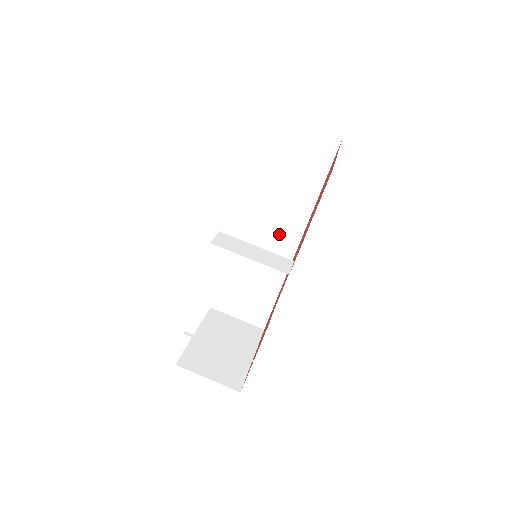
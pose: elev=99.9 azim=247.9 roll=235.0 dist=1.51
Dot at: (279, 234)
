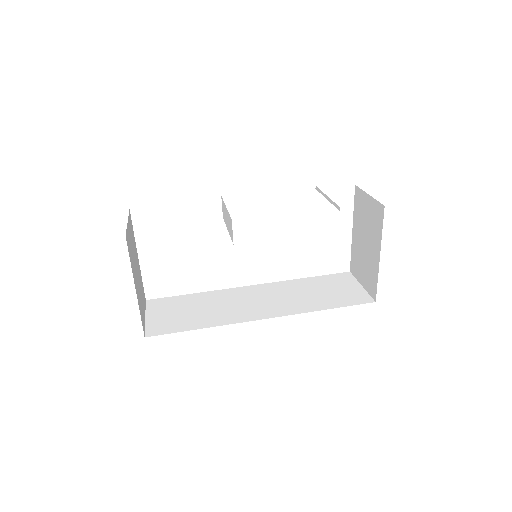
Dot at: (265, 306)
